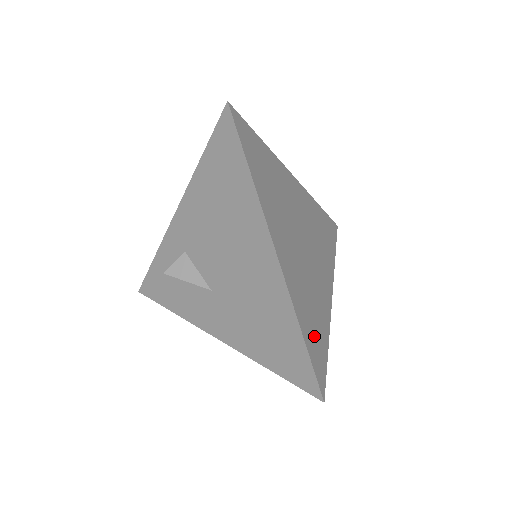
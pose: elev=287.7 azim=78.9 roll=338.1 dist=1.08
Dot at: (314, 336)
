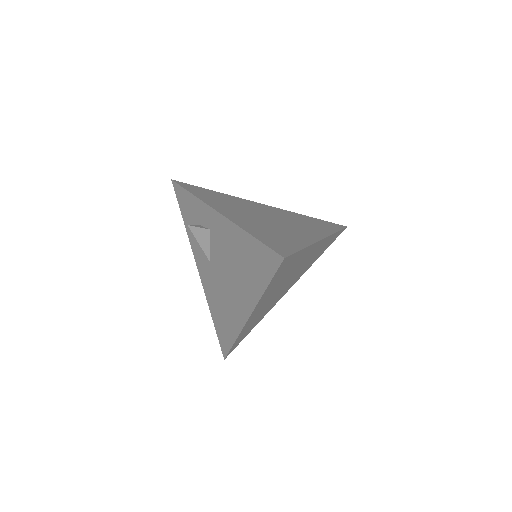
Dot at: occluded
